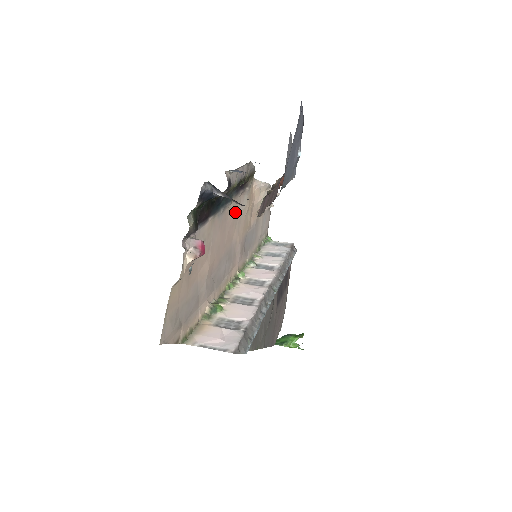
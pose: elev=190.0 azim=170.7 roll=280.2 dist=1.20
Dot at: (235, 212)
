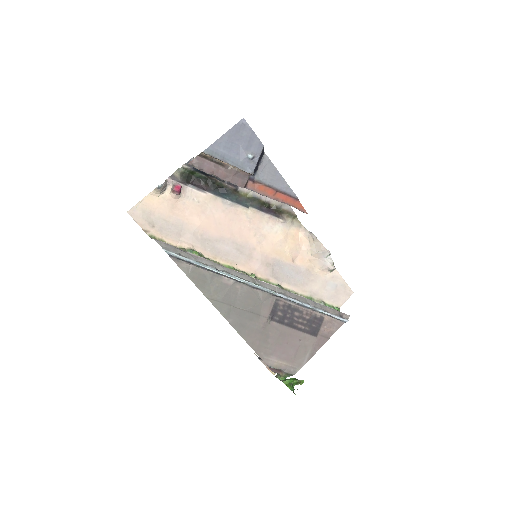
Dot at: (256, 223)
